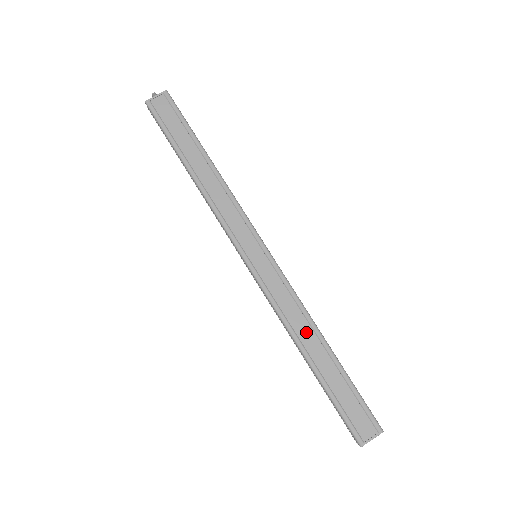
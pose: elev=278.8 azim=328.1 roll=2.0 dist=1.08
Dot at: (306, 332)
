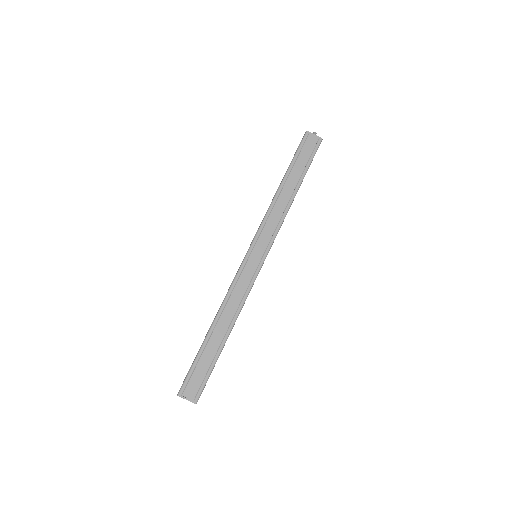
Dot at: (228, 316)
